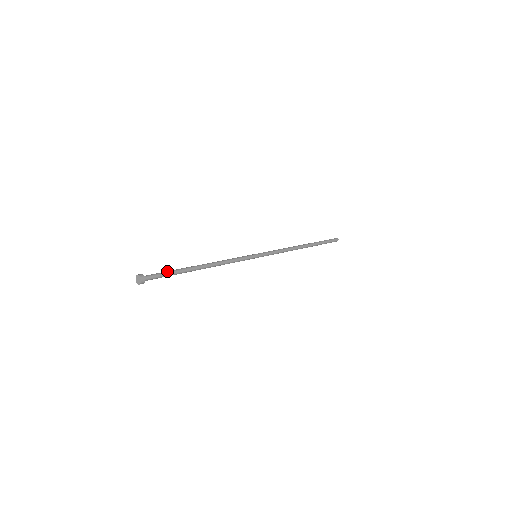
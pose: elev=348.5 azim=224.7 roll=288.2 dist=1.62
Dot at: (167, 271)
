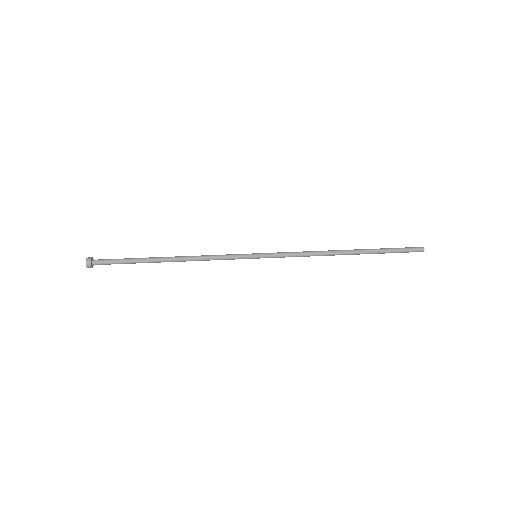
Dot at: (122, 260)
